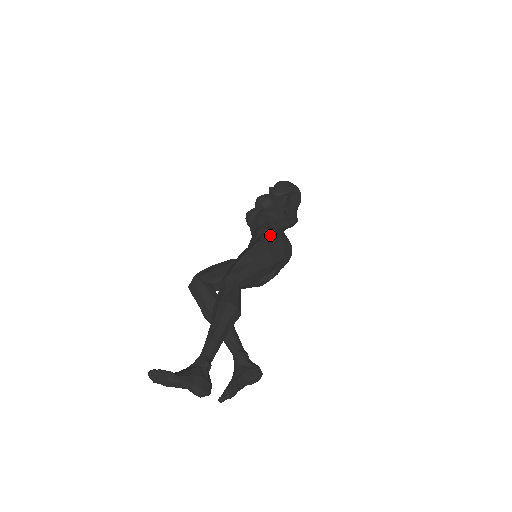
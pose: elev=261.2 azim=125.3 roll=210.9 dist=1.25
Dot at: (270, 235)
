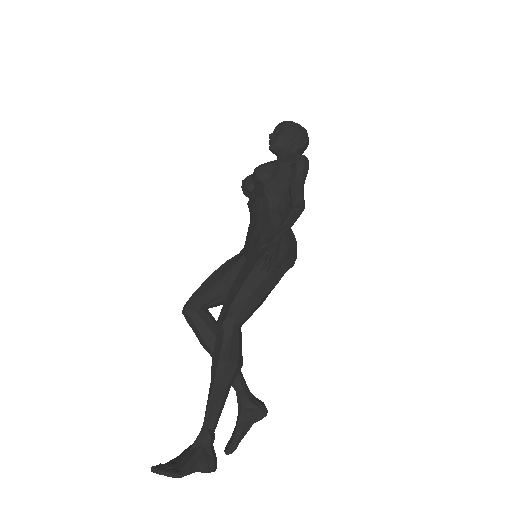
Dot at: (272, 258)
